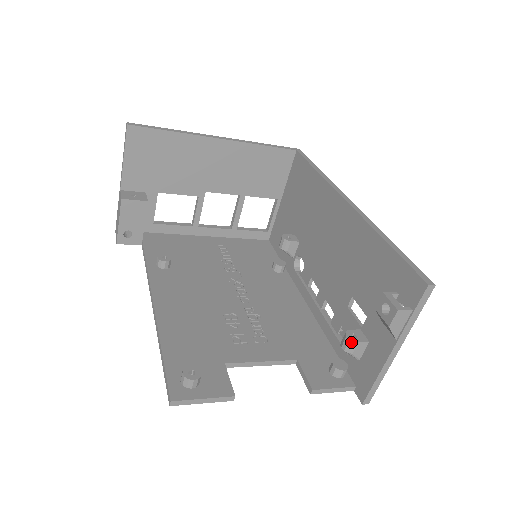
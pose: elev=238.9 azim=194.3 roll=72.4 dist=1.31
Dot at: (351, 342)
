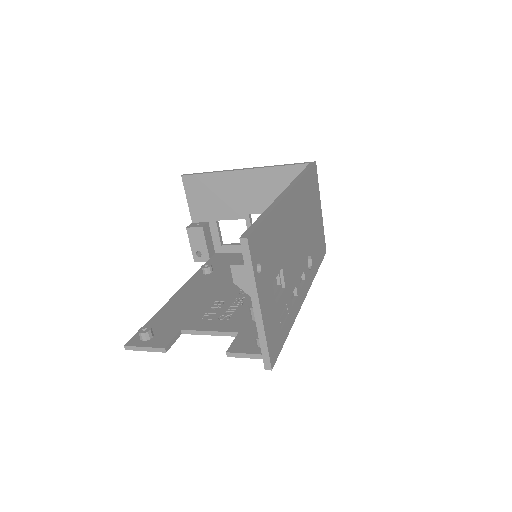
Dot at: (250, 309)
